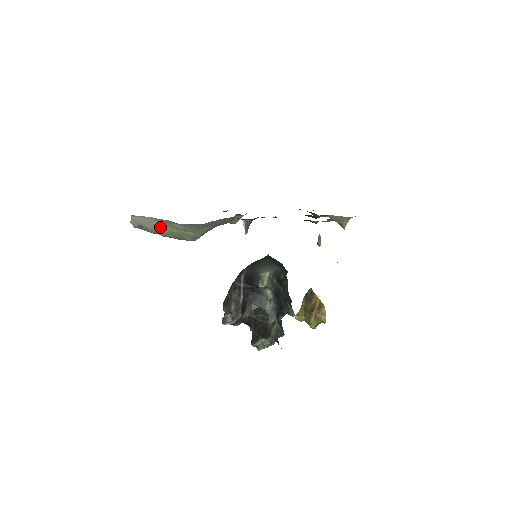
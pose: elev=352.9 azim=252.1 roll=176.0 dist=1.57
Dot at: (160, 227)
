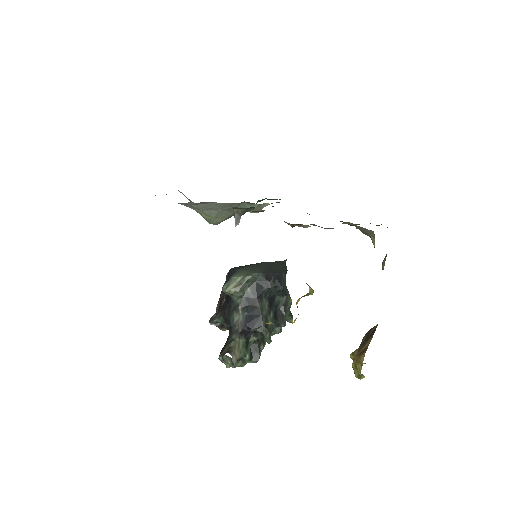
Dot at: occluded
